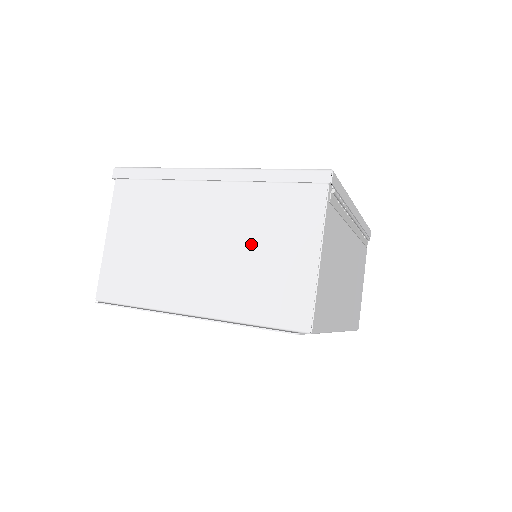
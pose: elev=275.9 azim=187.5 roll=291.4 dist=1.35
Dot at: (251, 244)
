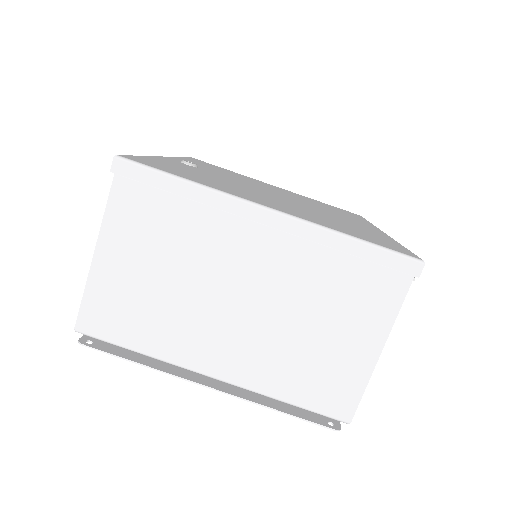
Dot at: (303, 318)
